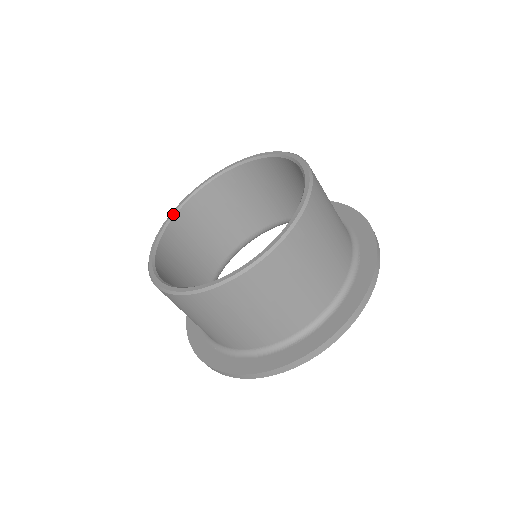
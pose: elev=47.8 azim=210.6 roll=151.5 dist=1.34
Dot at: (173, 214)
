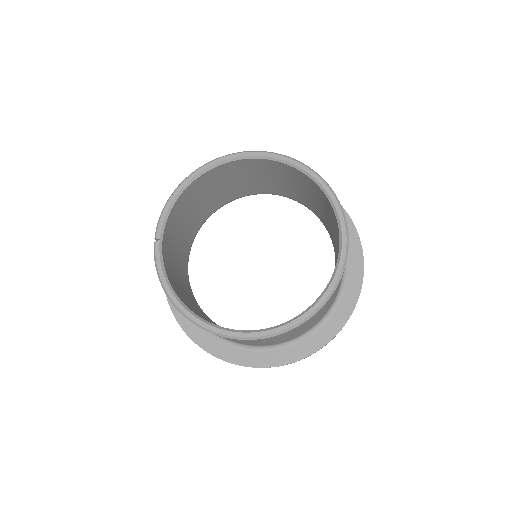
Dot at: (161, 233)
